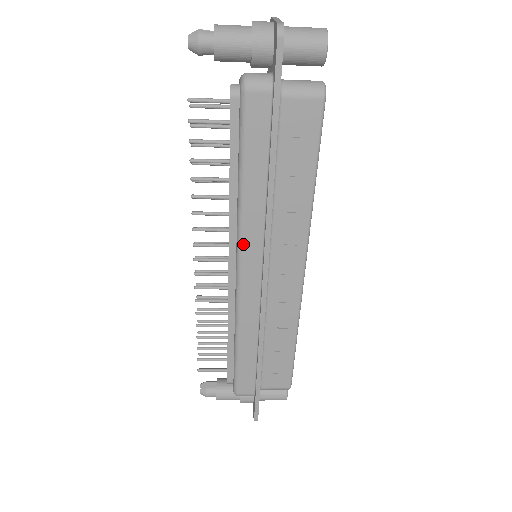
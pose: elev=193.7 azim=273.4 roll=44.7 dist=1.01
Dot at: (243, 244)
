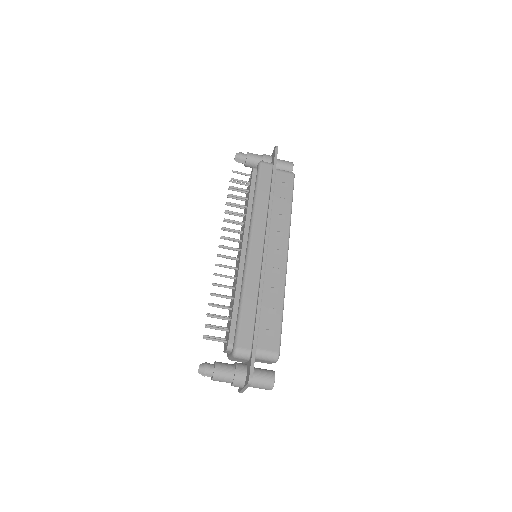
Dot at: (254, 227)
